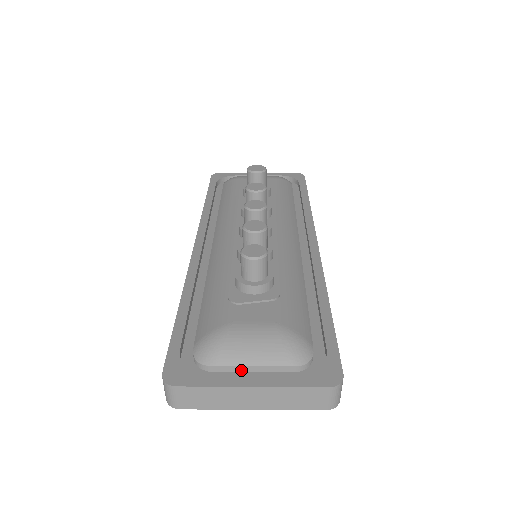
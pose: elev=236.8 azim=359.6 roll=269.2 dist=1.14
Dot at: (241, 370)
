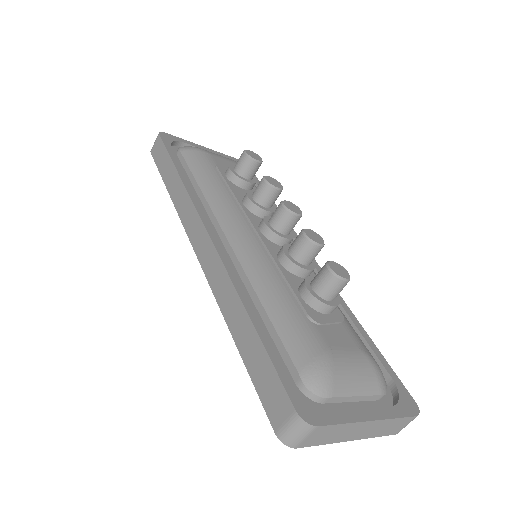
Dot at: (345, 400)
